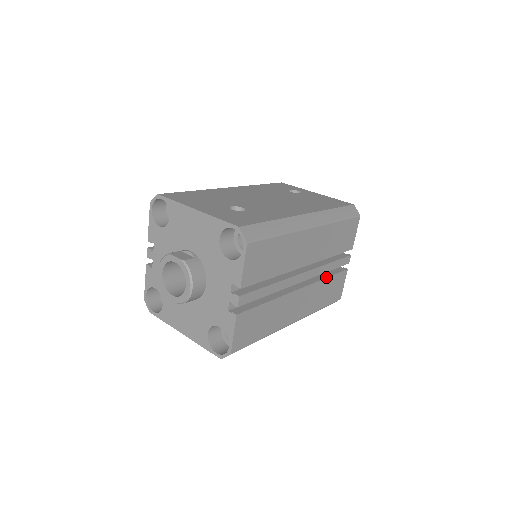
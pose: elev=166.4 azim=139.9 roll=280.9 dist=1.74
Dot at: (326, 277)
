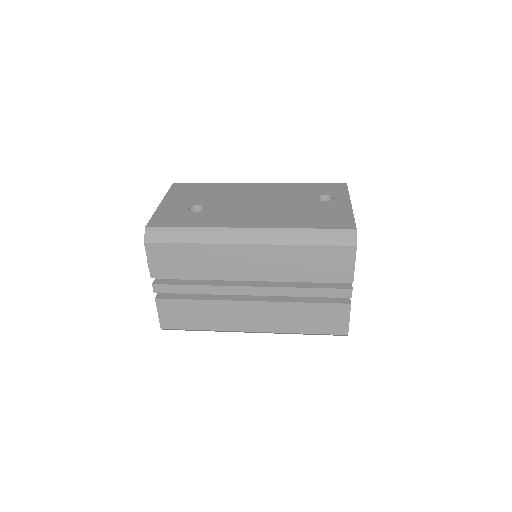
Dot at: (301, 301)
